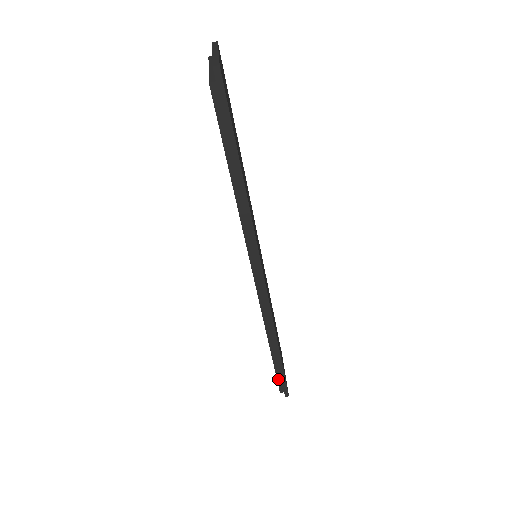
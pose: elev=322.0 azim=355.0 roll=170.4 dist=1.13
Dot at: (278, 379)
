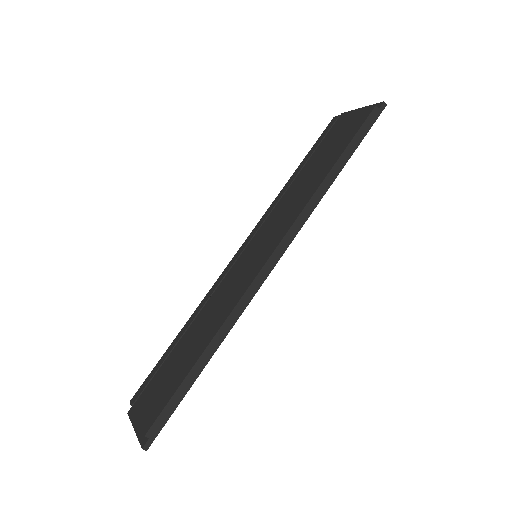
Dot at: (165, 408)
